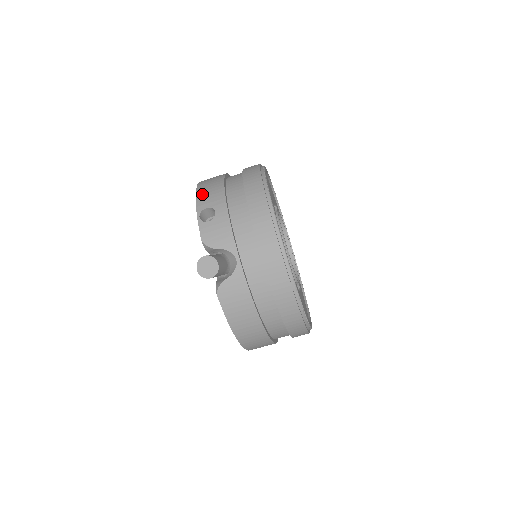
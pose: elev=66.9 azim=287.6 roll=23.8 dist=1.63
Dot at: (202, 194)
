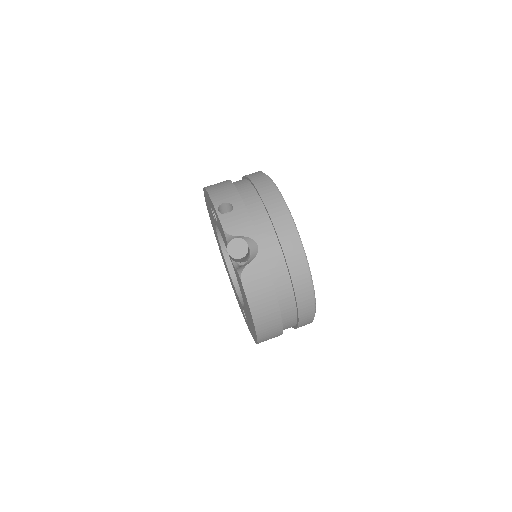
Dot at: (215, 193)
